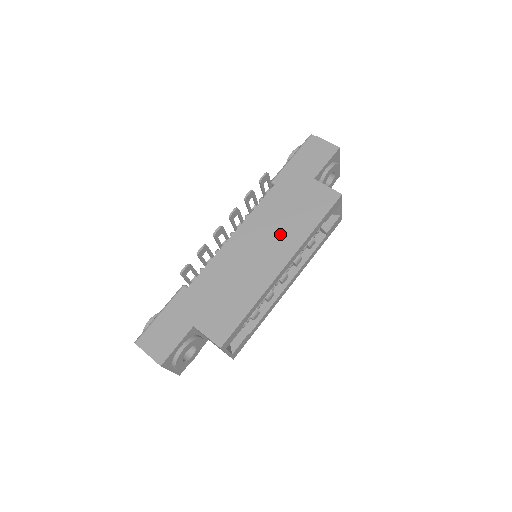
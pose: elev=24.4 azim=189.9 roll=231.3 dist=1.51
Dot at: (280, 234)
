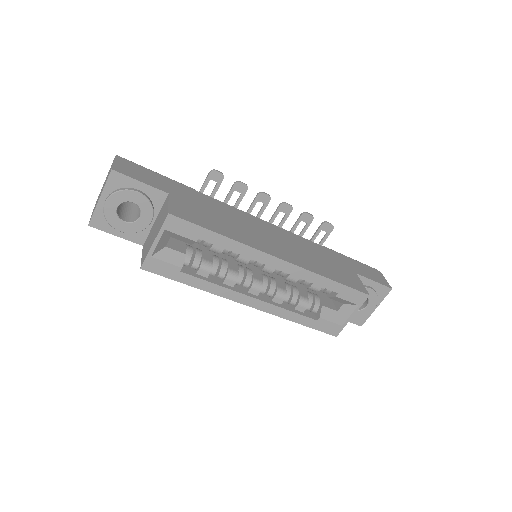
Dot at: (298, 253)
